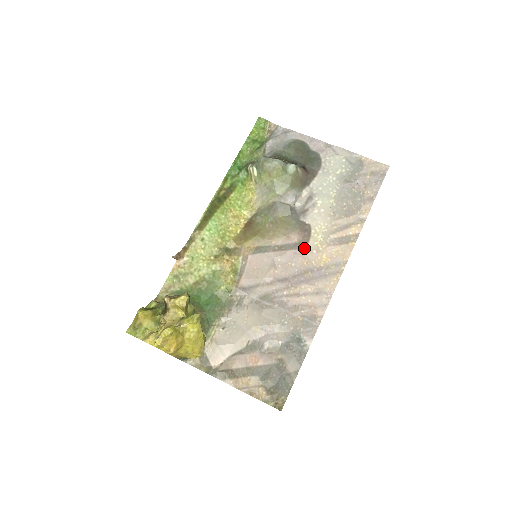
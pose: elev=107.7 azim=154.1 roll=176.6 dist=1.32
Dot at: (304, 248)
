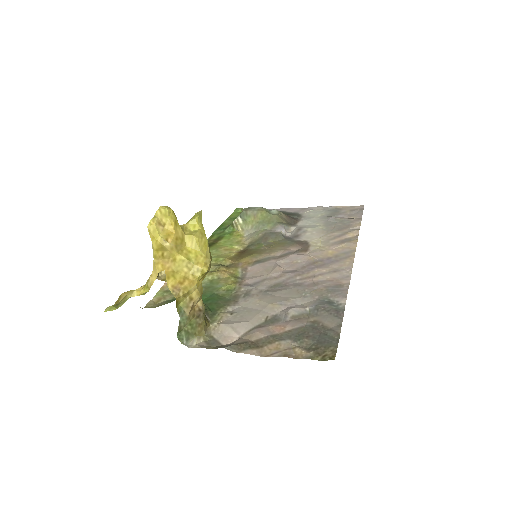
Dot at: (306, 251)
